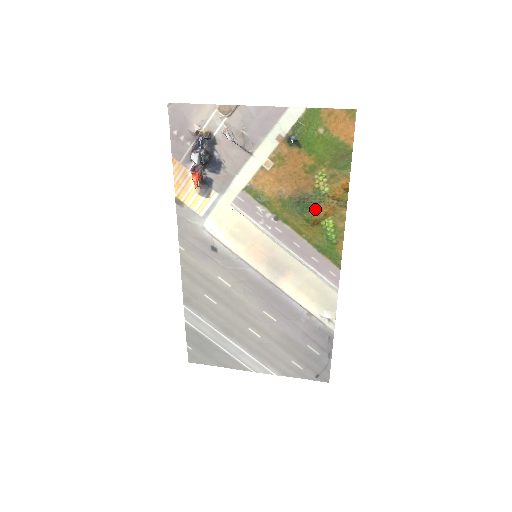
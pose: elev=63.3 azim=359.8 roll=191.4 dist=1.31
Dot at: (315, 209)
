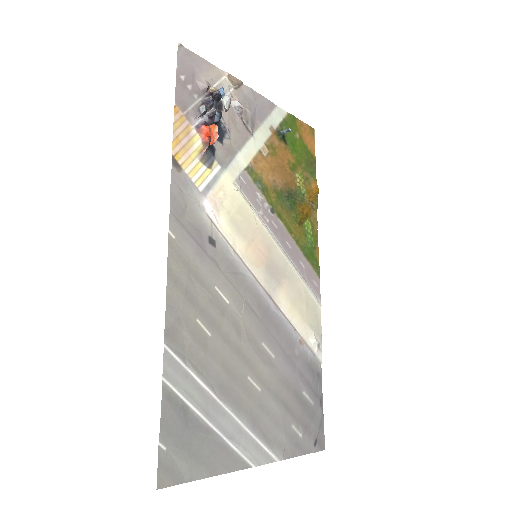
Dot at: (299, 207)
